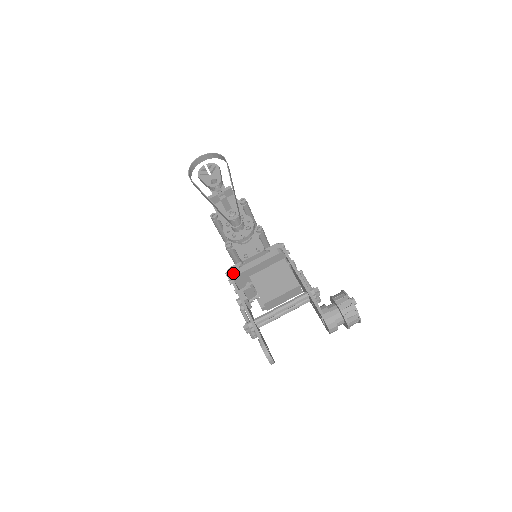
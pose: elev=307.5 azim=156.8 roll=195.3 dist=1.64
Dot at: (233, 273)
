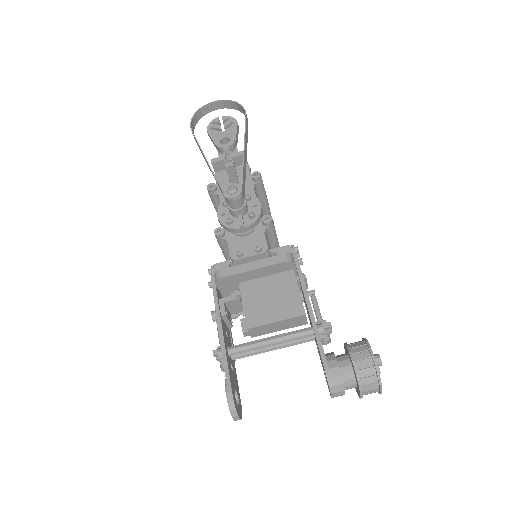
Dot at: (216, 273)
